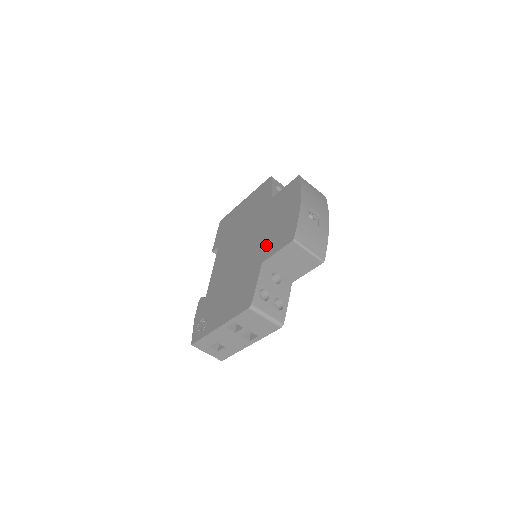
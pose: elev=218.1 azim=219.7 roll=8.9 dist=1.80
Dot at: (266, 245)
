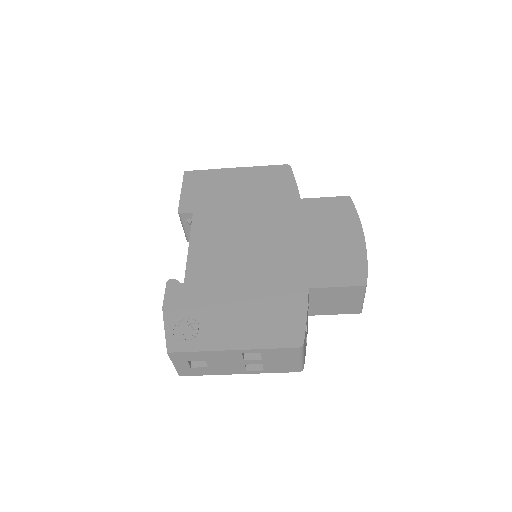
Dot at: (311, 266)
